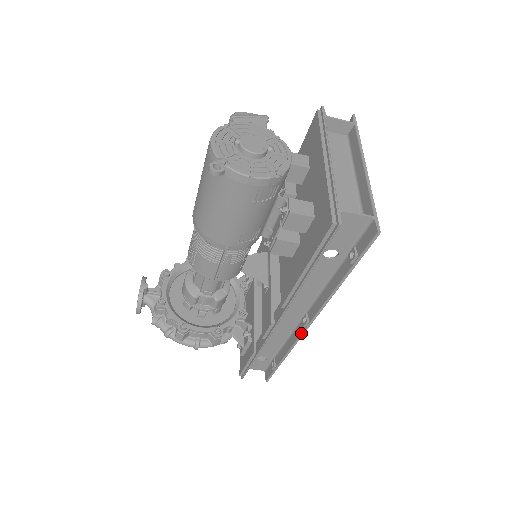
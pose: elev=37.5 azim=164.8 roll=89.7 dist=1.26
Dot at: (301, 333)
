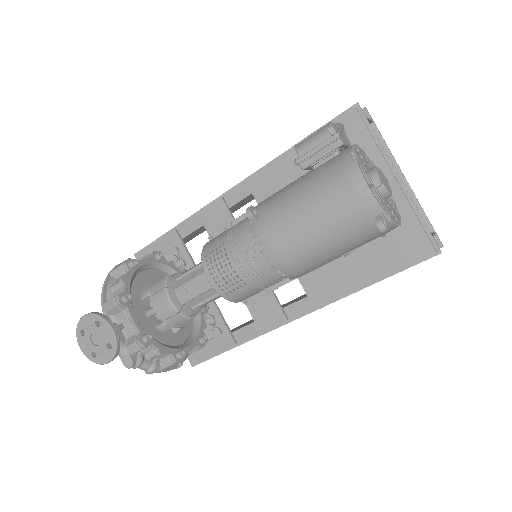
Dot at: occluded
